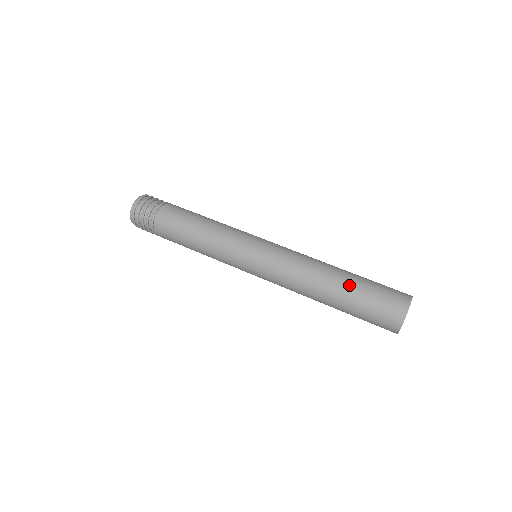
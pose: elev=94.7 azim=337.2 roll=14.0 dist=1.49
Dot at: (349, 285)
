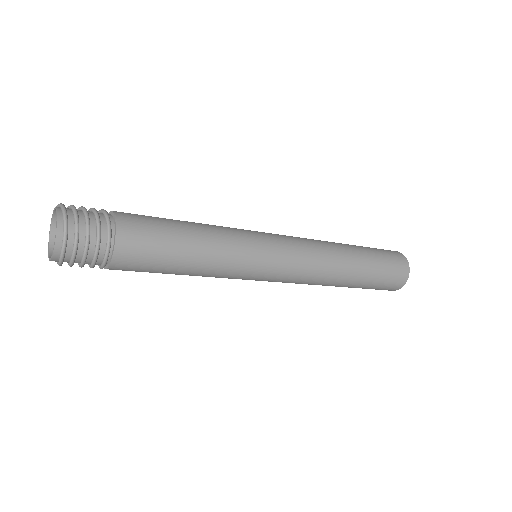
Dot at: (365, 271)
